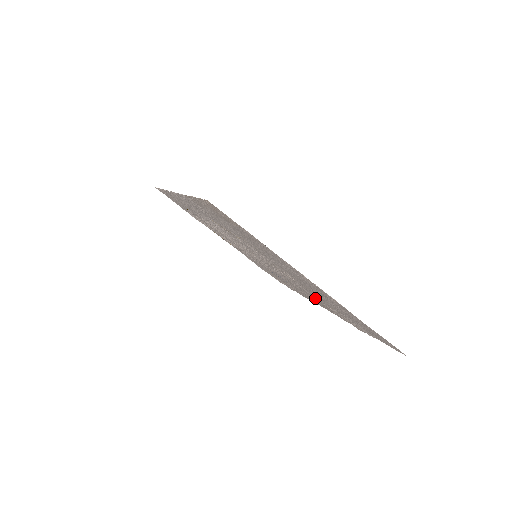
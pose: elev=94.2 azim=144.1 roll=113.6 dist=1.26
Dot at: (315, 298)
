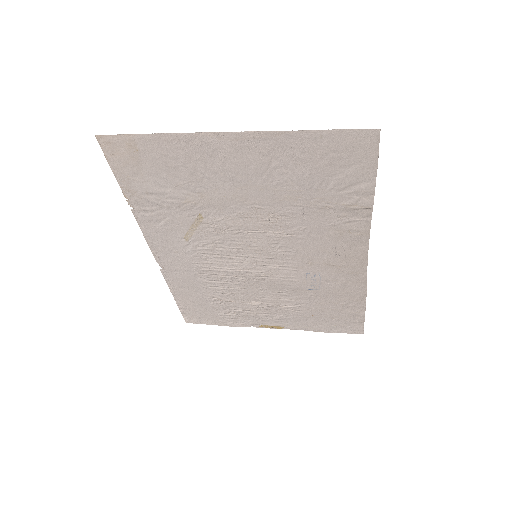
Dot at: (324, 234)
